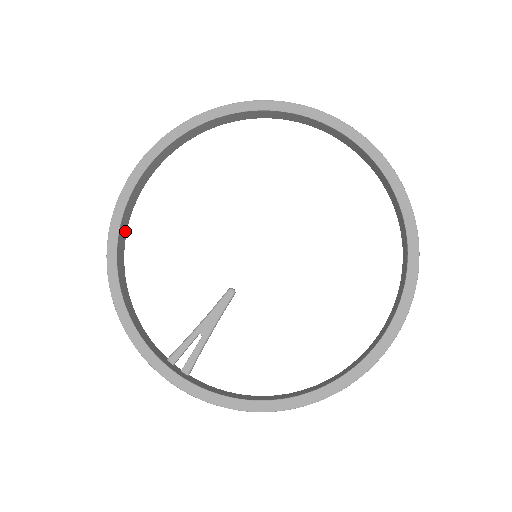
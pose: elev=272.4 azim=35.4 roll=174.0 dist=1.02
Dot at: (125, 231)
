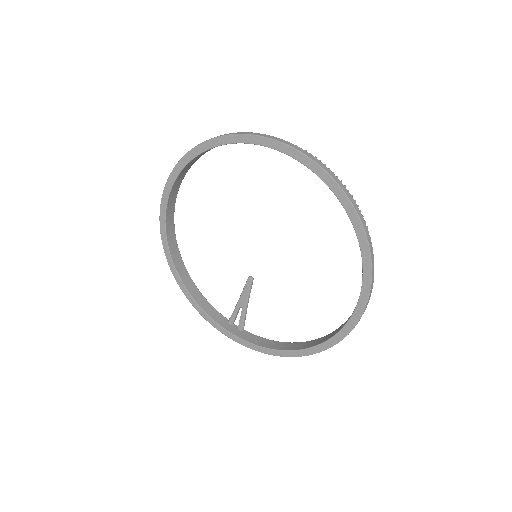
Dot at: (175, 244)
